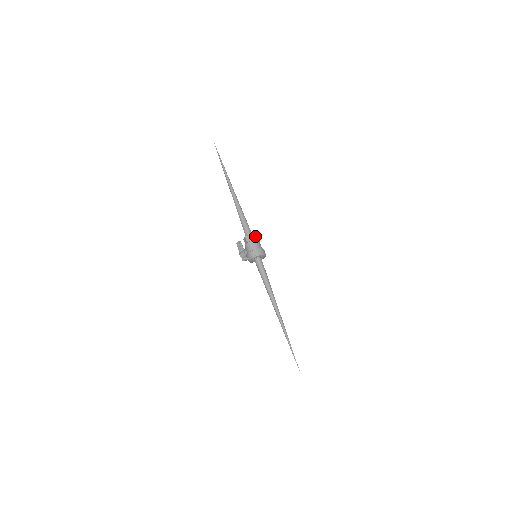
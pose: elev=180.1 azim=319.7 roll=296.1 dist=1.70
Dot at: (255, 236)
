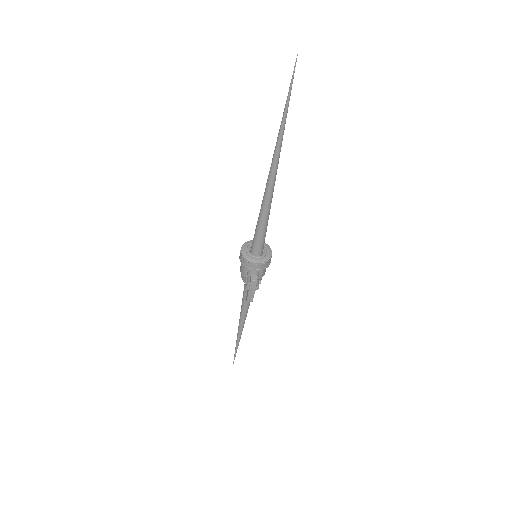
Dot at: occluded
